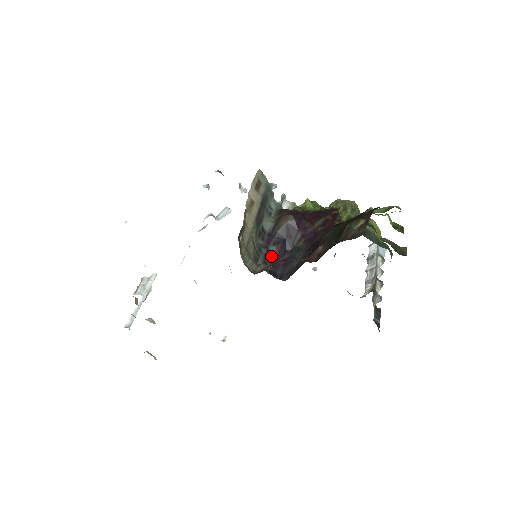
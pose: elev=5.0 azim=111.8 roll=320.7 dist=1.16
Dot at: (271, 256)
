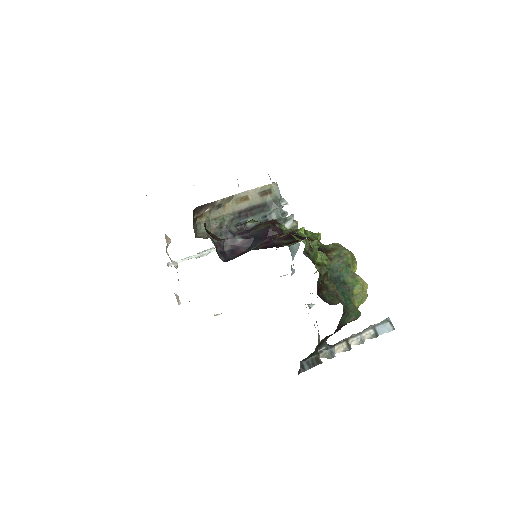
Dot at: (233, 243)
